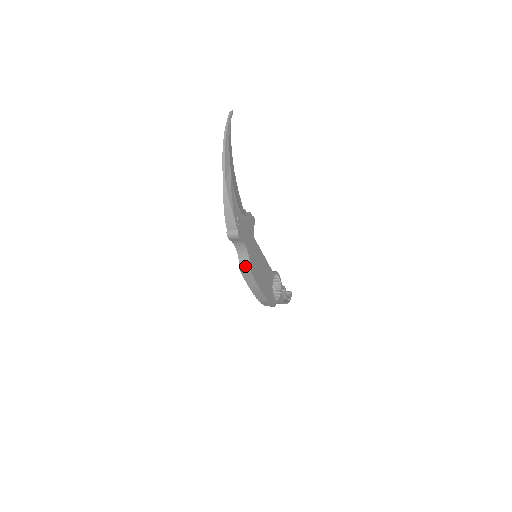
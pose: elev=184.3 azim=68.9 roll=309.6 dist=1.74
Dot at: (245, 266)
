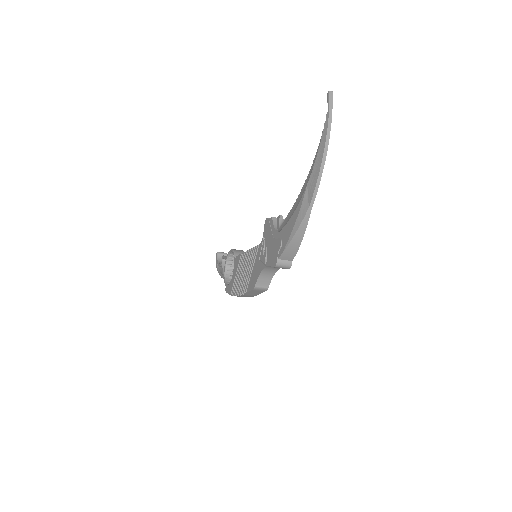
Dot at: (263, 284)
